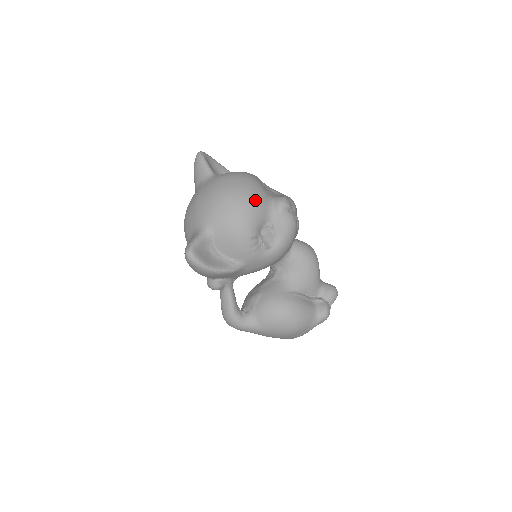
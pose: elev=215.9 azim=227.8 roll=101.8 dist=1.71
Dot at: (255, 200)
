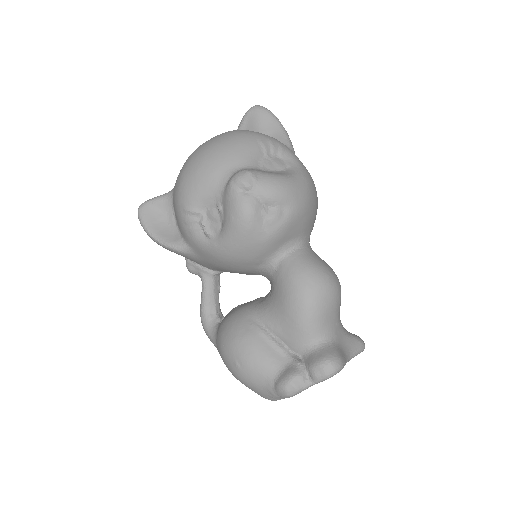
Dot at: (208, 164)
